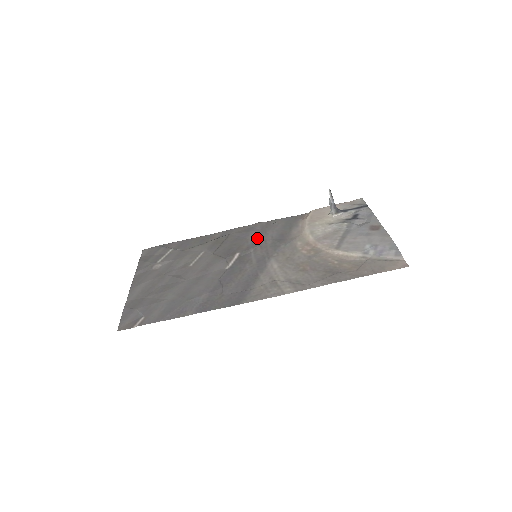
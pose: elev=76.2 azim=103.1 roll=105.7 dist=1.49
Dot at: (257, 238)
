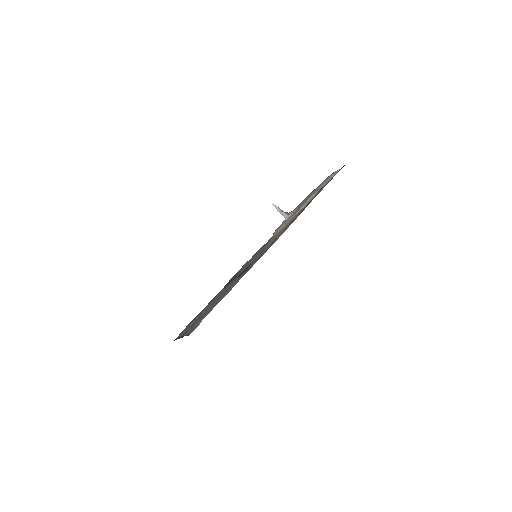
Dot at: occluded
